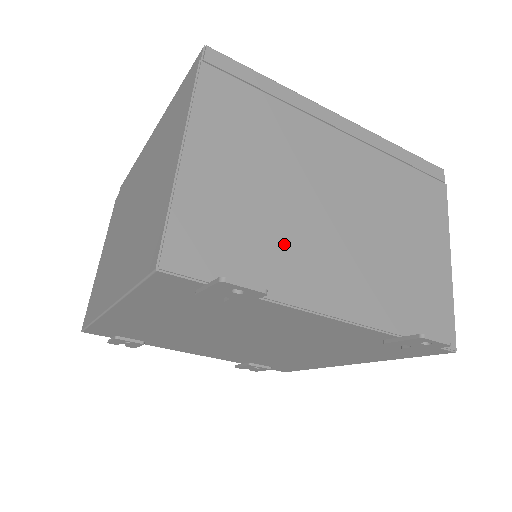
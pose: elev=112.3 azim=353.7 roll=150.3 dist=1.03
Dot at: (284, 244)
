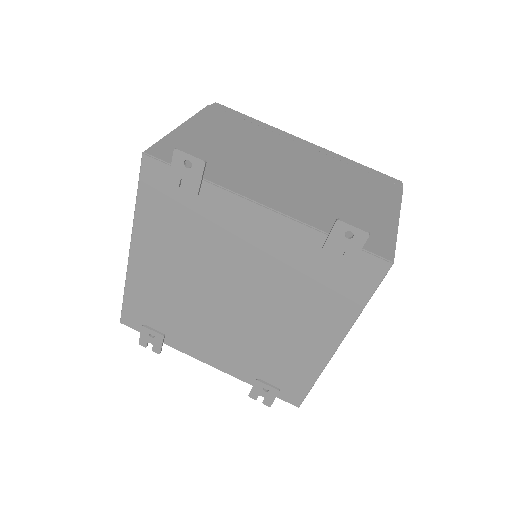
Dot at: (237, 169)
